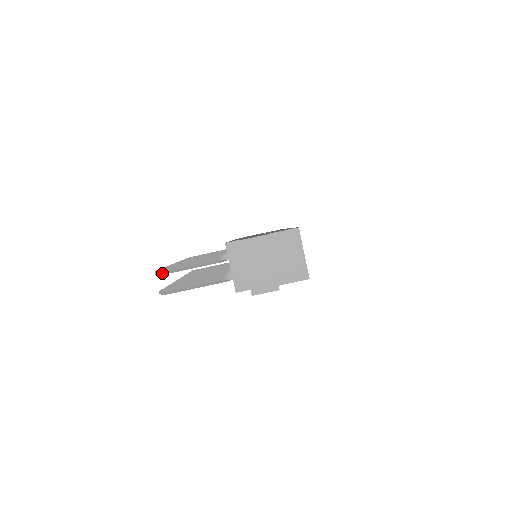
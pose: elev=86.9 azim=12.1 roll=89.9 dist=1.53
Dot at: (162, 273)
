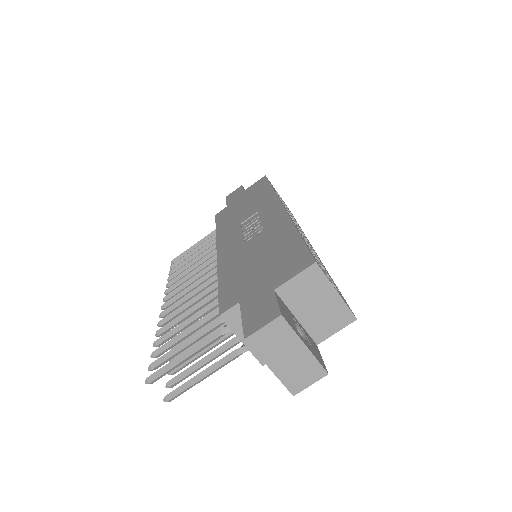
Dot at: (155, 380)
